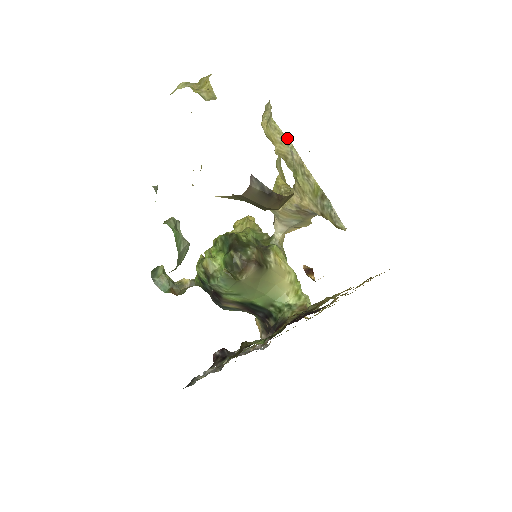
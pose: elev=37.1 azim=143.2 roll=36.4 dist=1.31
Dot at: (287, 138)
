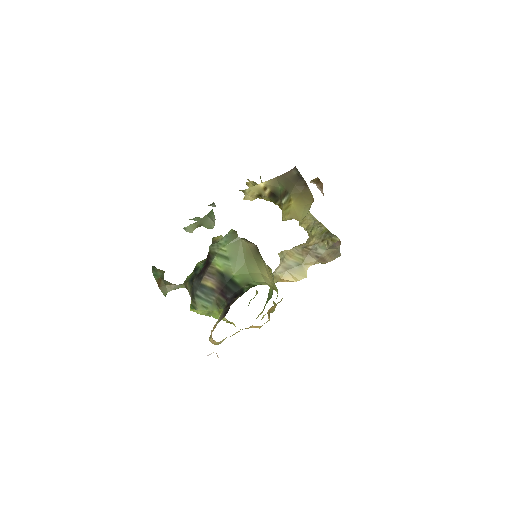
Dot at: occluded
